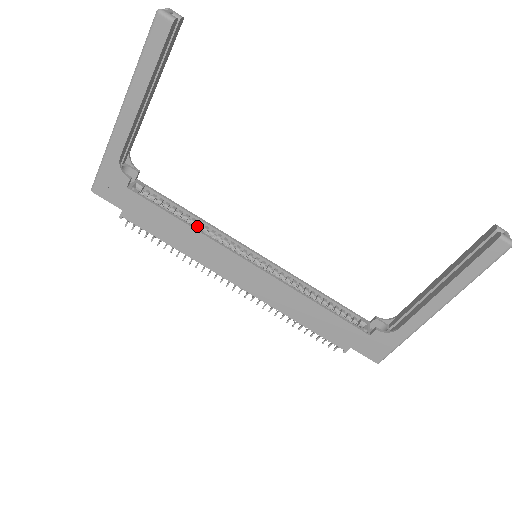
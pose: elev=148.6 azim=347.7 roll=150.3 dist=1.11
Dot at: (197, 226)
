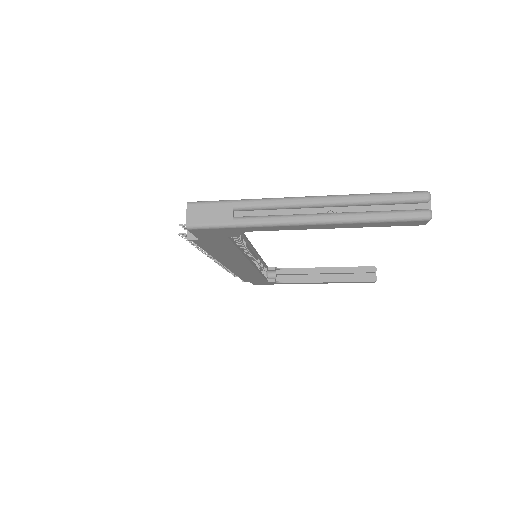
Dot at: (239, 241)
